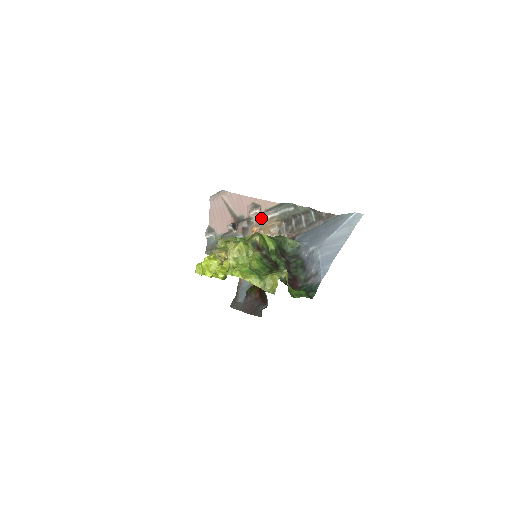
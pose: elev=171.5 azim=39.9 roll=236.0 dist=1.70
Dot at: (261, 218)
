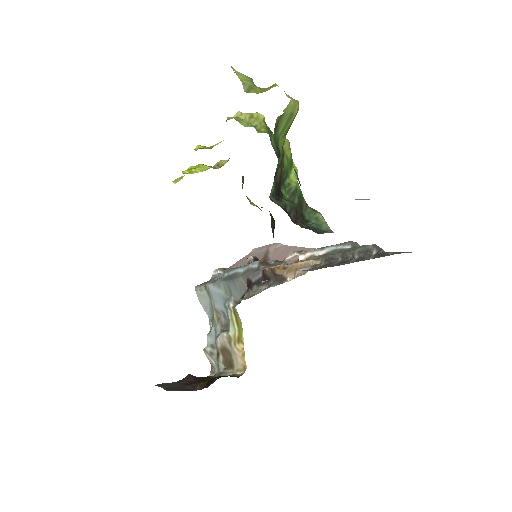
Dot at: (297, 260)
